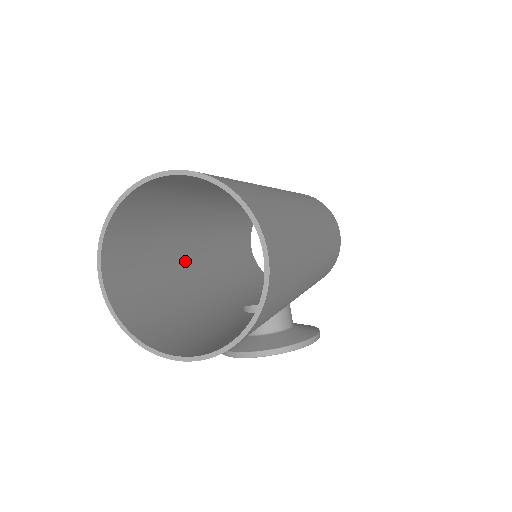
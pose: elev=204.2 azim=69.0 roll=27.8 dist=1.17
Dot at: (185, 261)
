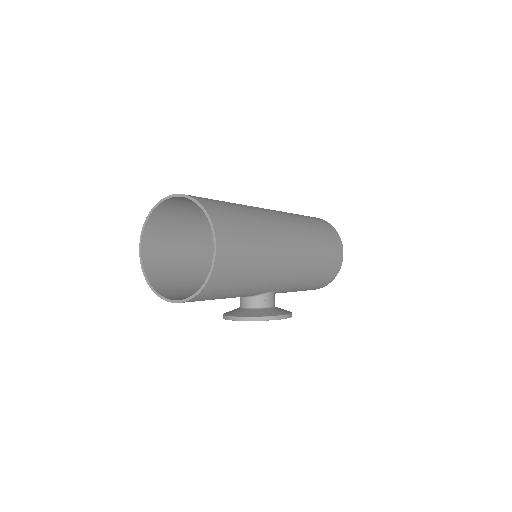
Dot at: (209, 252)
